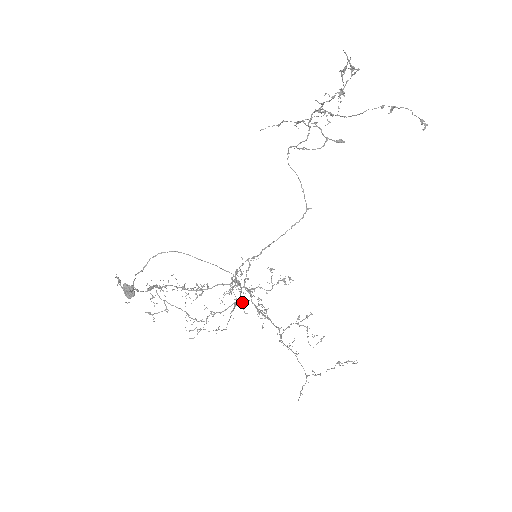
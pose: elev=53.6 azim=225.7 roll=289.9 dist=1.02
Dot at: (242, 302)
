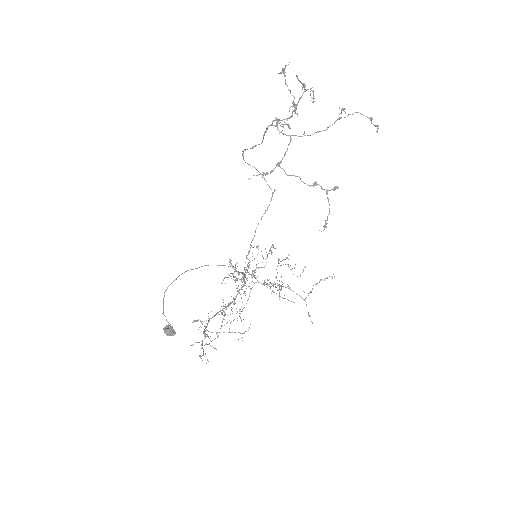
Dot at: occluded
